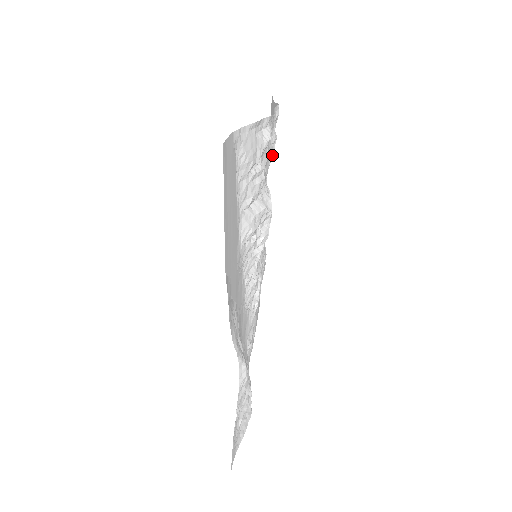
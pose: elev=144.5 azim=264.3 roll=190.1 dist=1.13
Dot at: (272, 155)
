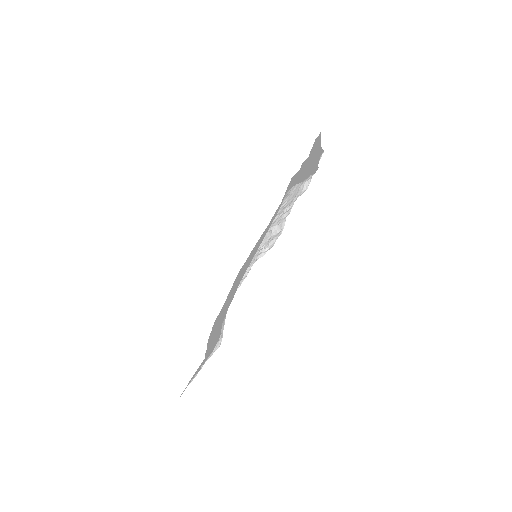
Dot at: occluded
